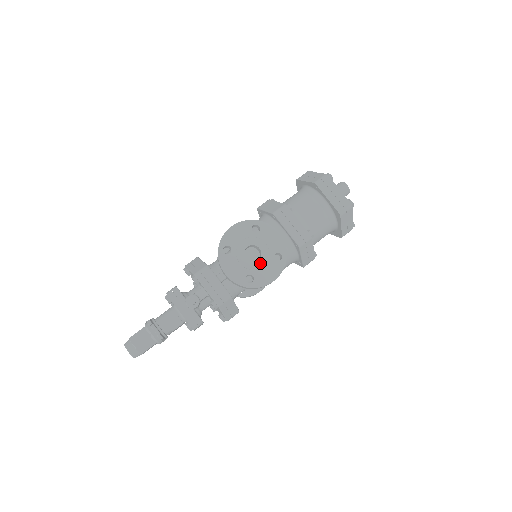
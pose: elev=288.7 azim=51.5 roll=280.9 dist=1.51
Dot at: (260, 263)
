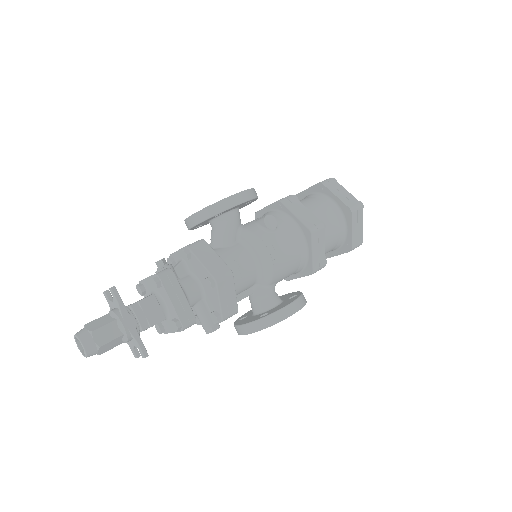
Dot at: occluded
